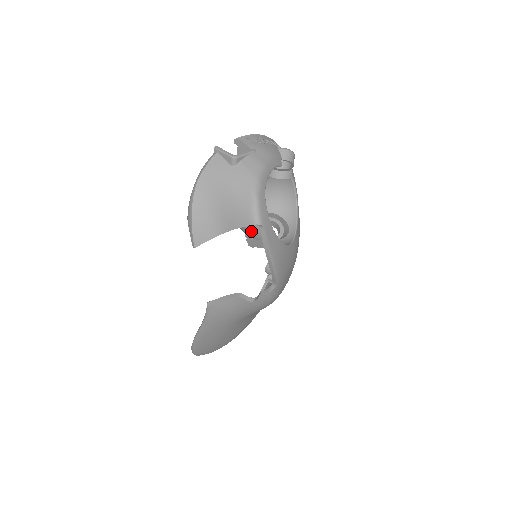
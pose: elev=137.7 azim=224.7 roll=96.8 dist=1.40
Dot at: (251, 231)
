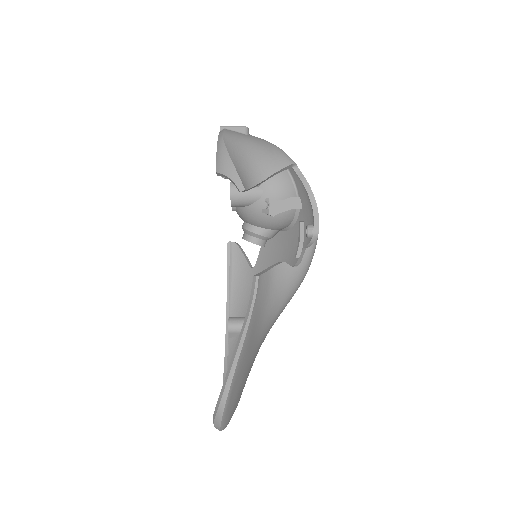
Dot at: (277, 188)
